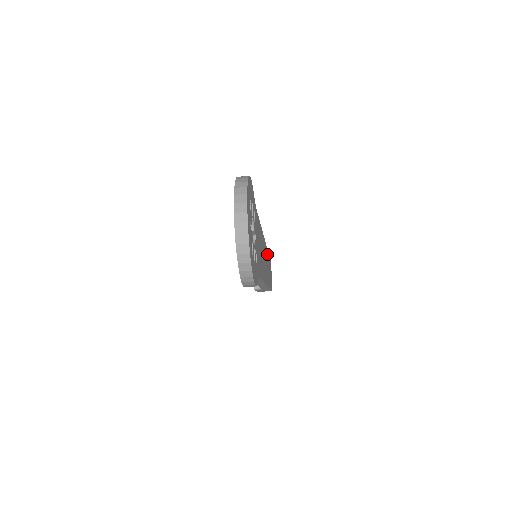
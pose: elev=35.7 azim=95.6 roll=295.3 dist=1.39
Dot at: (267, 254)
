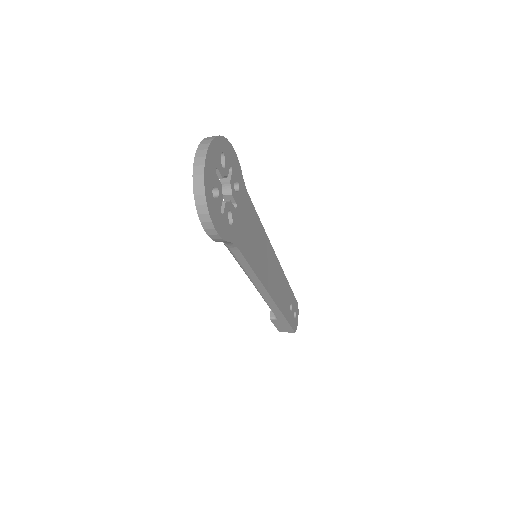
Dot at: (284, 279)
